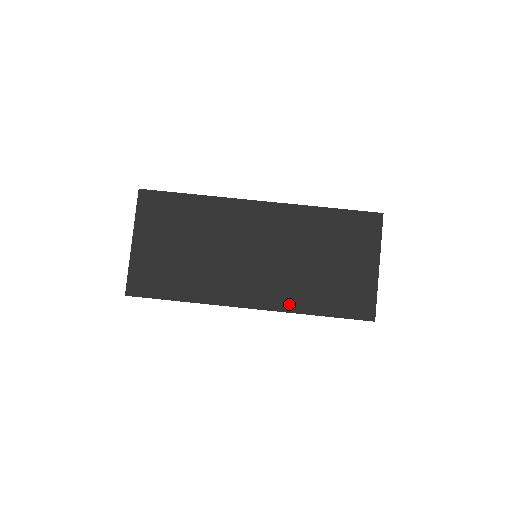
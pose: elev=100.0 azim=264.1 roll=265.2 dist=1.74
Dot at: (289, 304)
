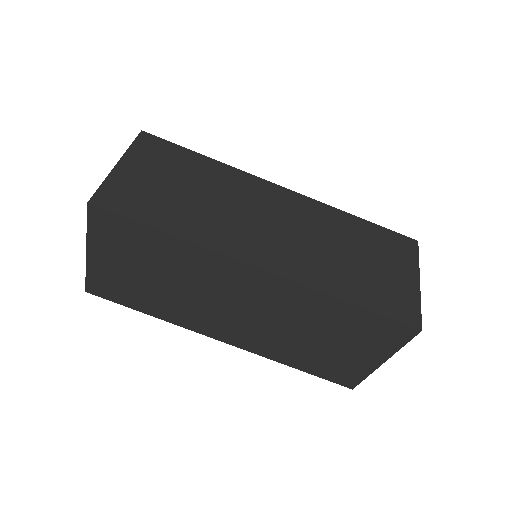
Dot at: (266, 353)
